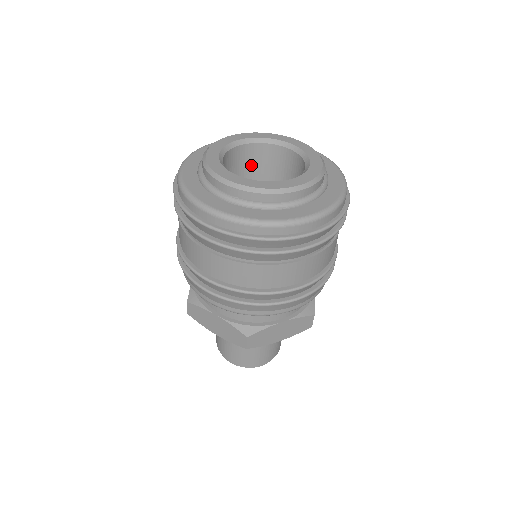
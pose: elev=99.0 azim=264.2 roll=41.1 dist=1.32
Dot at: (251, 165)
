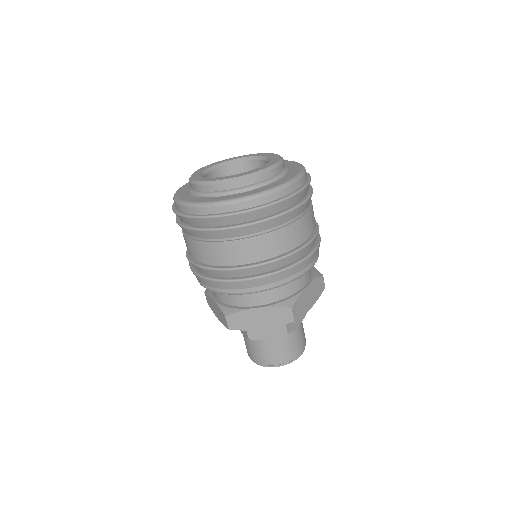
Dot at: occluded
